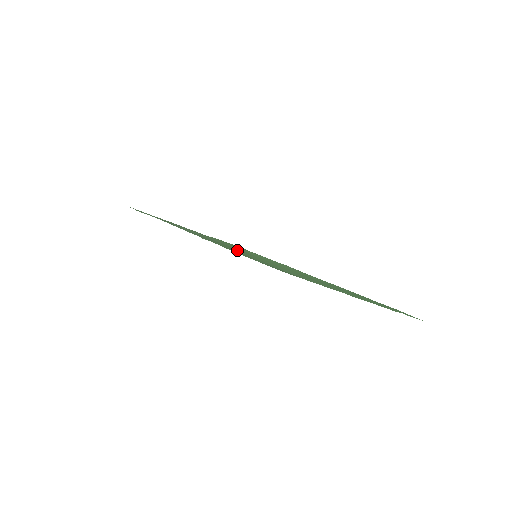
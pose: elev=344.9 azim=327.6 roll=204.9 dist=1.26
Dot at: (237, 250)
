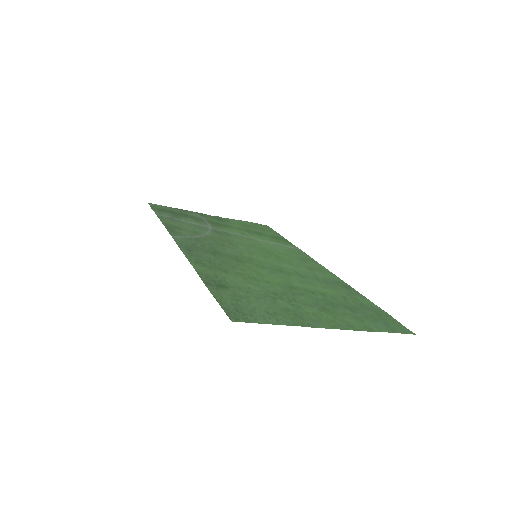
Dot at: (225, 265)
